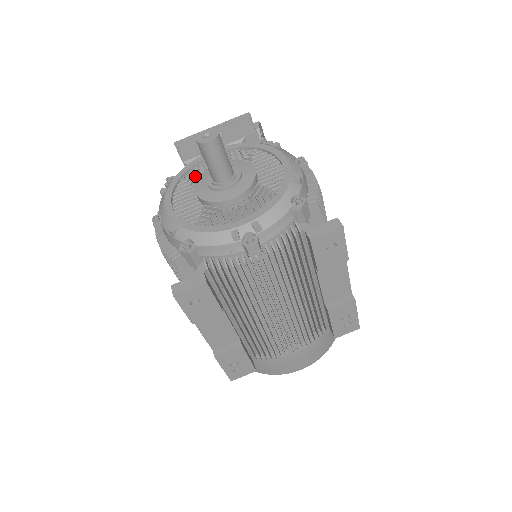
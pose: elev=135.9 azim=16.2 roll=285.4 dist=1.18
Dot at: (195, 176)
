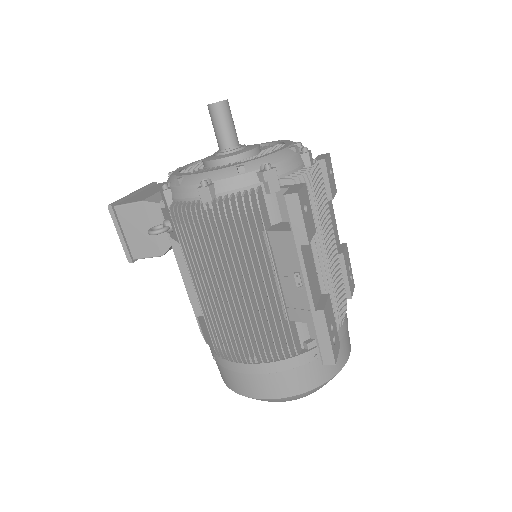
Dot at: (193, 170)
